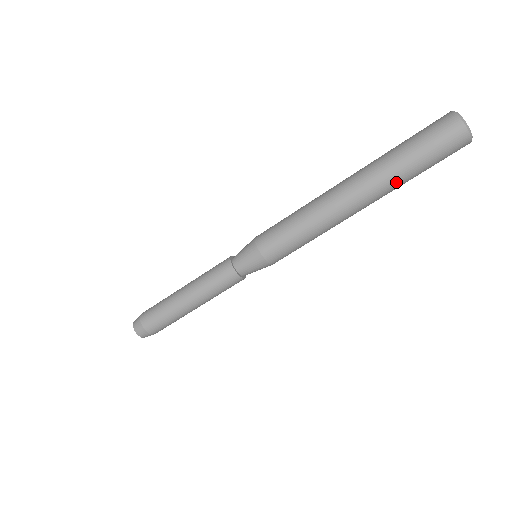
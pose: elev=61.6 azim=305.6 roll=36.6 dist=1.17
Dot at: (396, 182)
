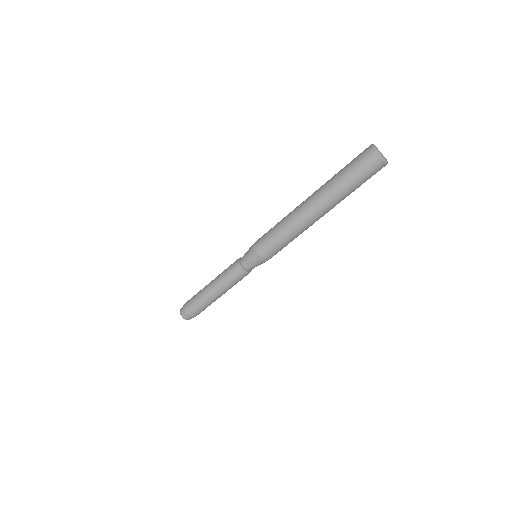
Dot at: (341, 197)
